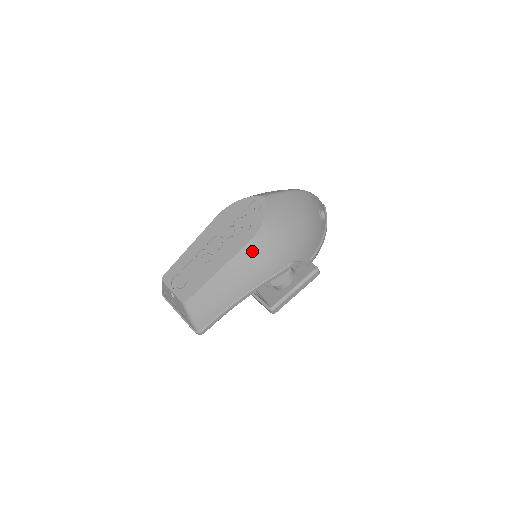
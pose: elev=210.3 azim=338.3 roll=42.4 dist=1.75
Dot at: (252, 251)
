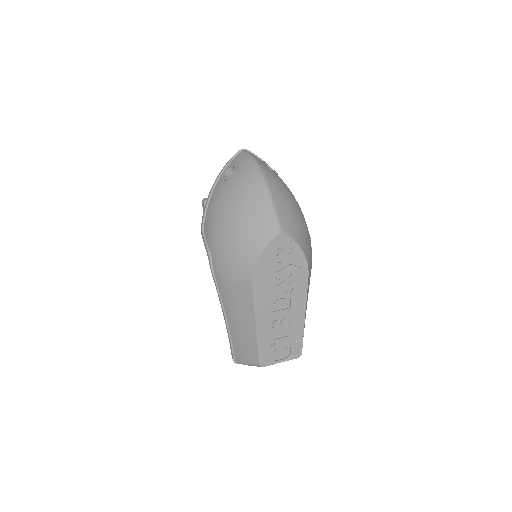
Dot at: (309, 277)
